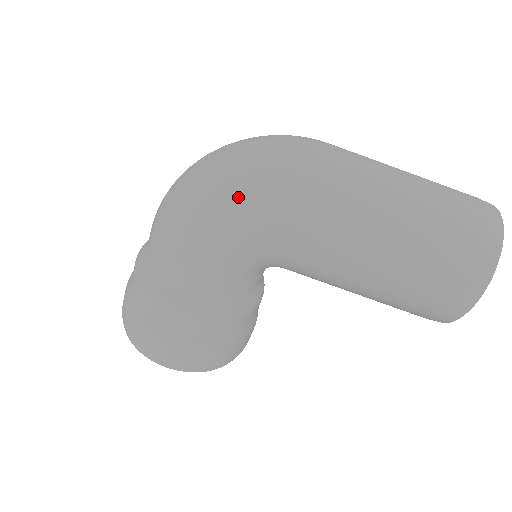
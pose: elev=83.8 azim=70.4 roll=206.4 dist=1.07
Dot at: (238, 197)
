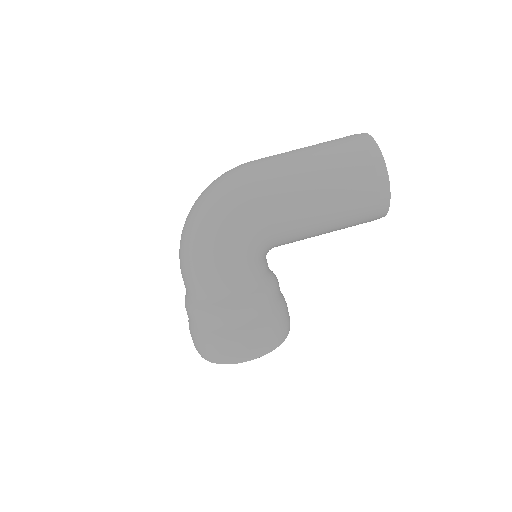
Dot at: (221, 216)
